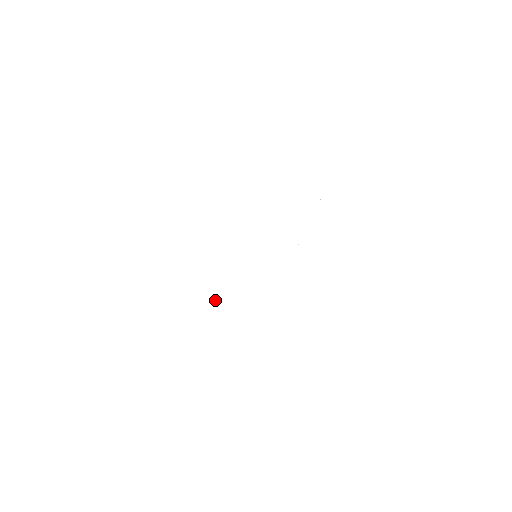
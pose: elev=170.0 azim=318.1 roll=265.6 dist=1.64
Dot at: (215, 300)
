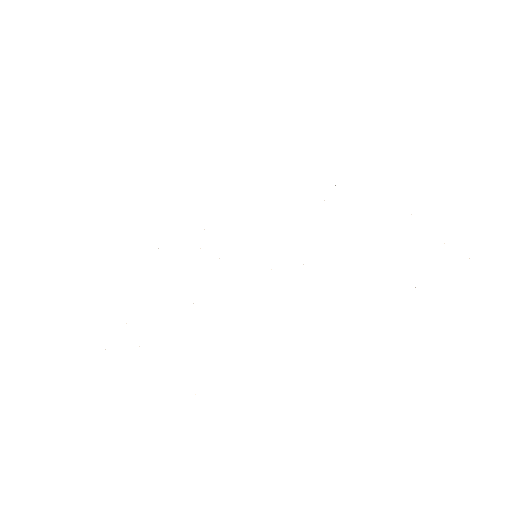
Dot at: occluded
